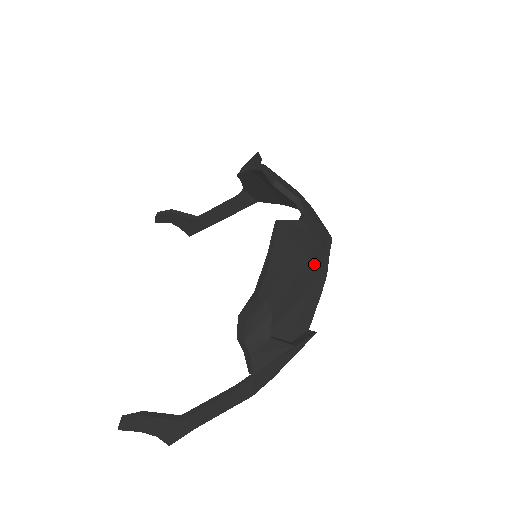
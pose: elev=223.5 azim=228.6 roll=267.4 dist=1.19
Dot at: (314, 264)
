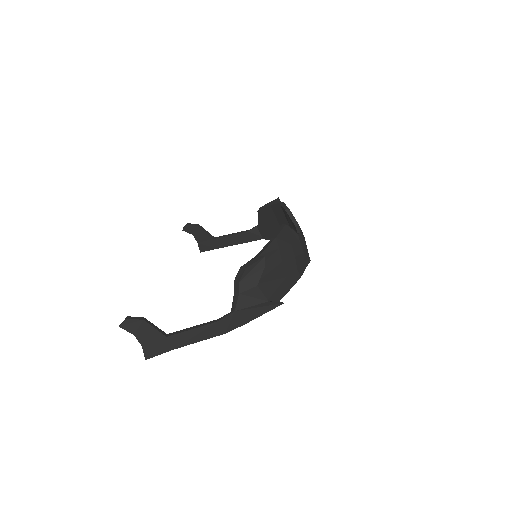
Dot at: (296, 263)
